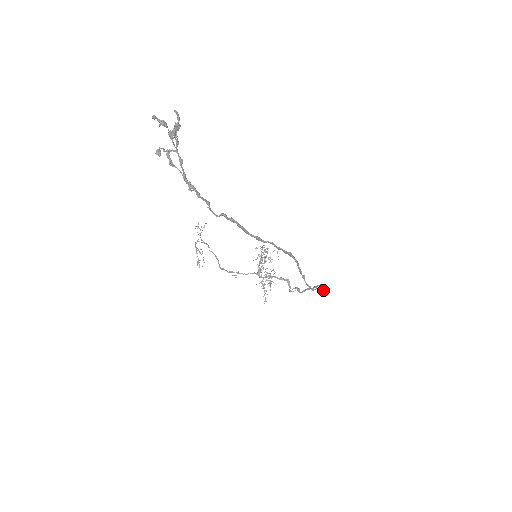
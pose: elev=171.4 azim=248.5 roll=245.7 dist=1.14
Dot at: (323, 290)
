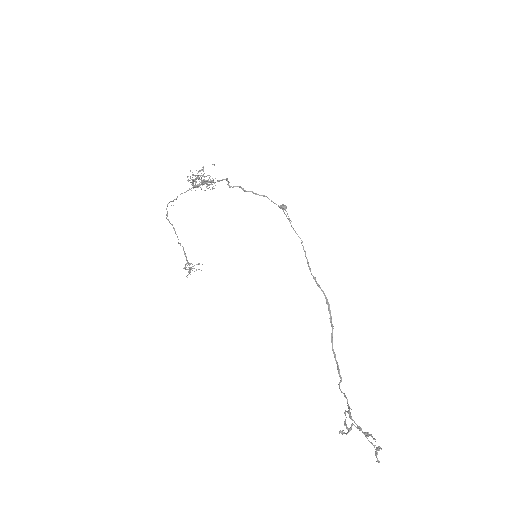
Dot at: (283, 210)
